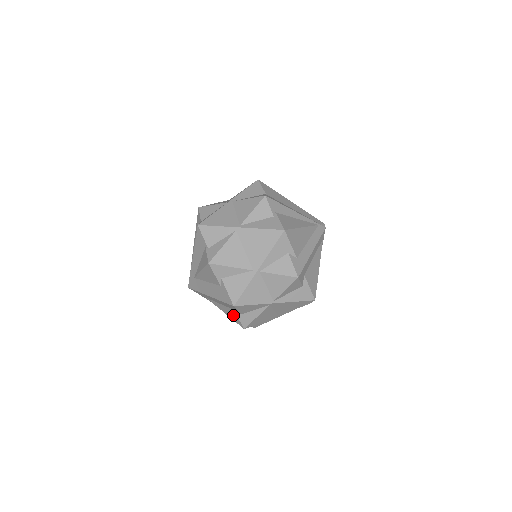
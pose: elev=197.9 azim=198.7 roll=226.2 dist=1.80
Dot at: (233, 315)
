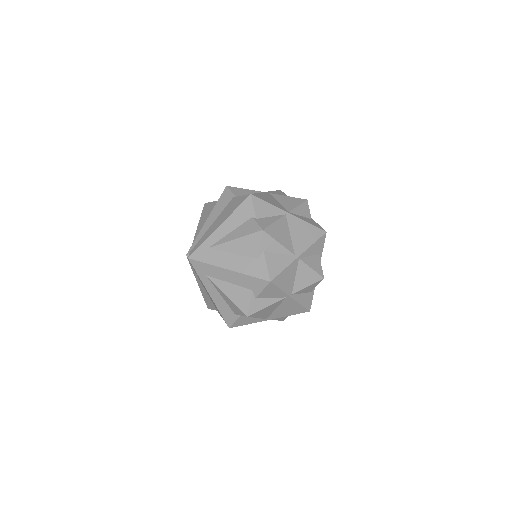
Dot at: (243, 298)
